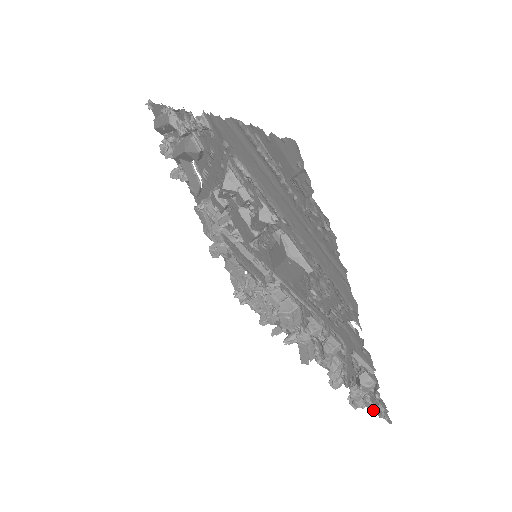
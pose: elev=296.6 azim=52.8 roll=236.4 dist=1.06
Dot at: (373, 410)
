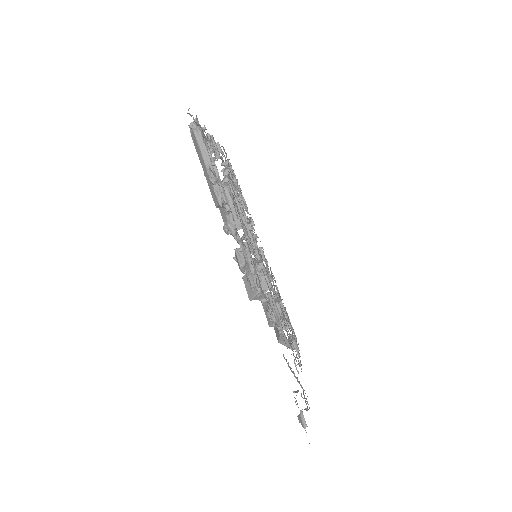
Dot at: (292, 331)
